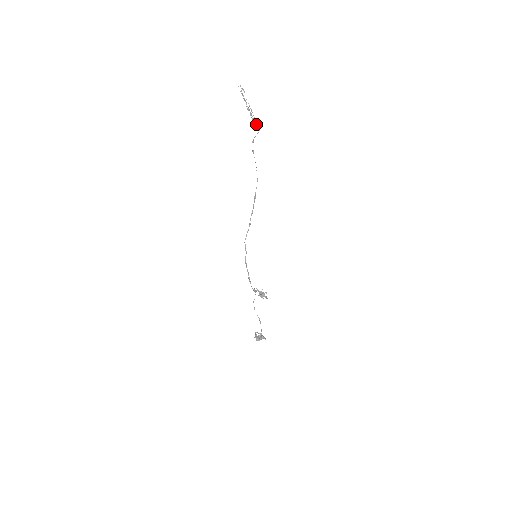
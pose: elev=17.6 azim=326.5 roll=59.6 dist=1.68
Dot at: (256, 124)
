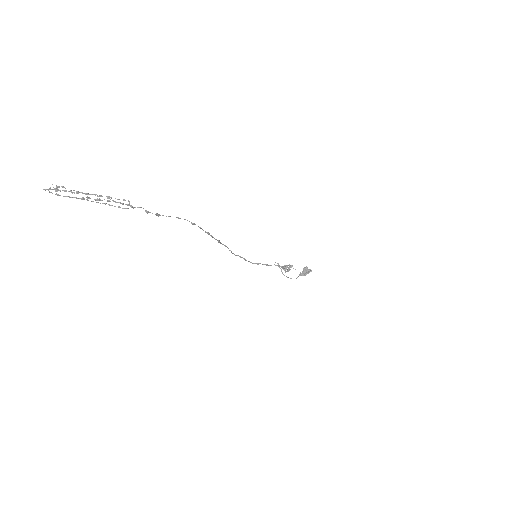
Dot at: (129, 203)
